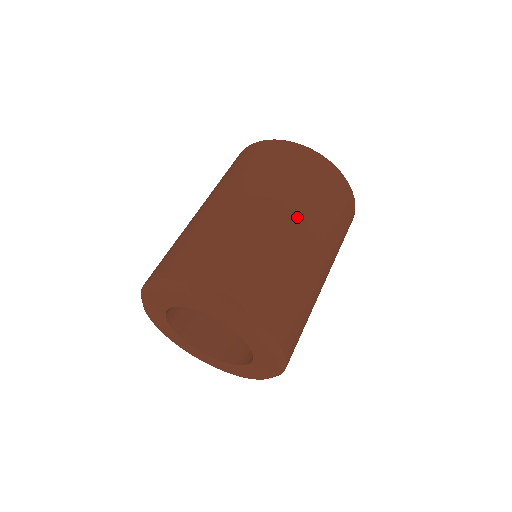
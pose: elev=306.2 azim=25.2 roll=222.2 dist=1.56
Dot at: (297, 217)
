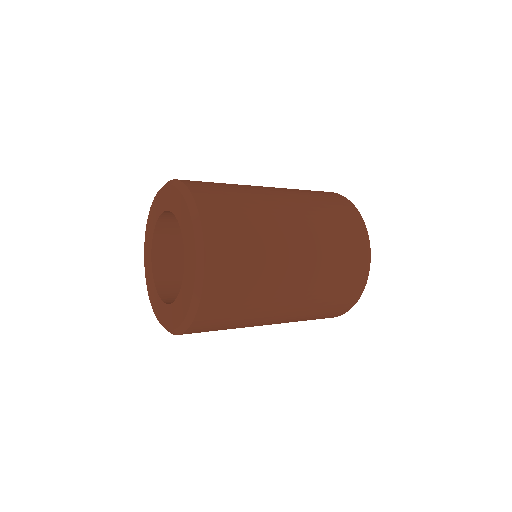
Dot at: (305, 234)
